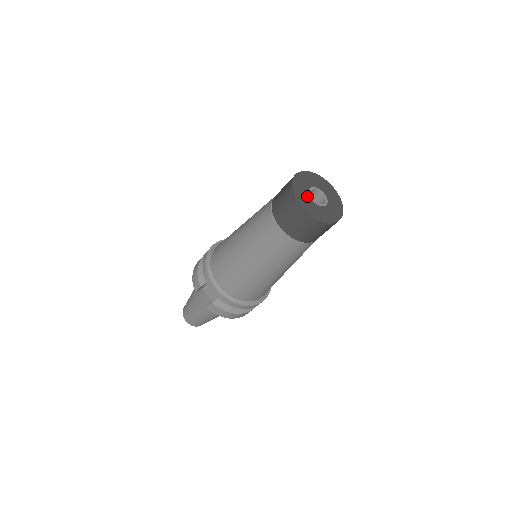
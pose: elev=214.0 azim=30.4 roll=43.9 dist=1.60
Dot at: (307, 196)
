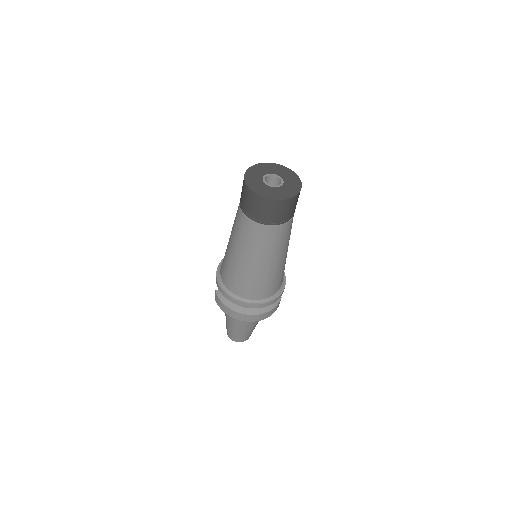
Dot at: (260, 175)
